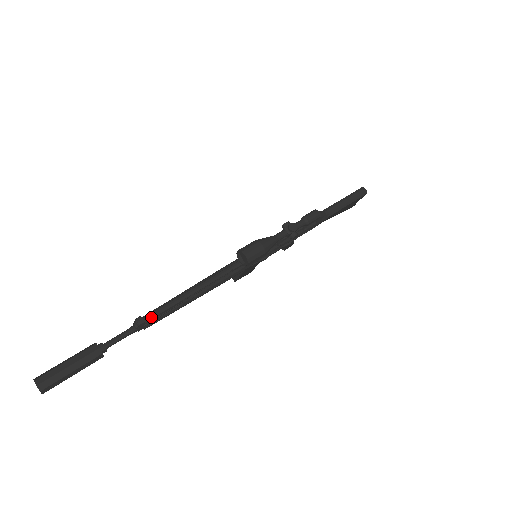
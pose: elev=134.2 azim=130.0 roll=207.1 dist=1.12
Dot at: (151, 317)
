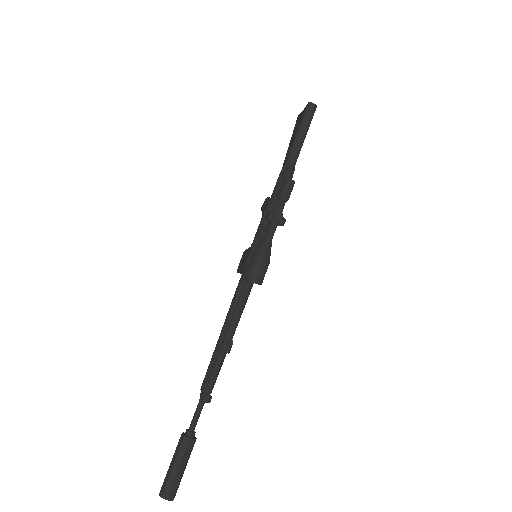
Dot at: (211, 385)
